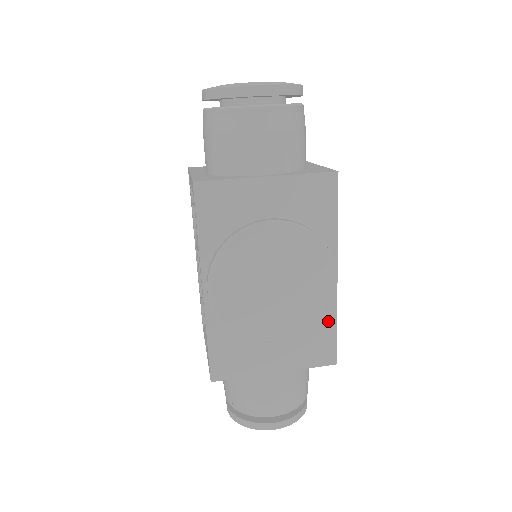
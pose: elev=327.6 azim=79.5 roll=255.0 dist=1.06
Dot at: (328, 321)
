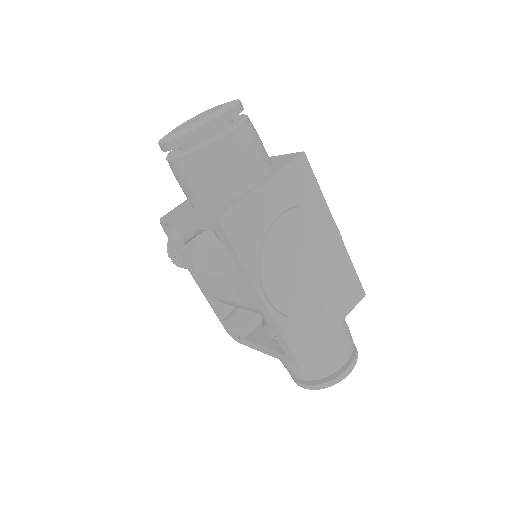
Dot at: (347, 267)
